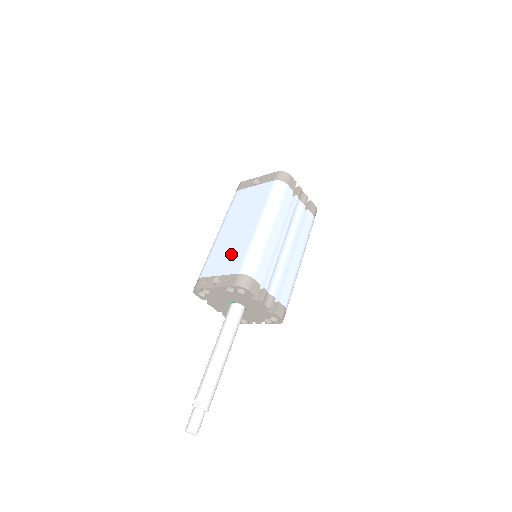
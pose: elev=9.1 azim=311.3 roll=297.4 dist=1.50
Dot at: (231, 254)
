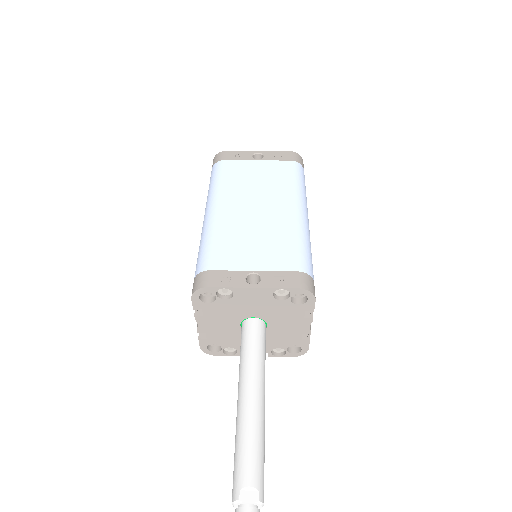
Dot at: (264, 242)
